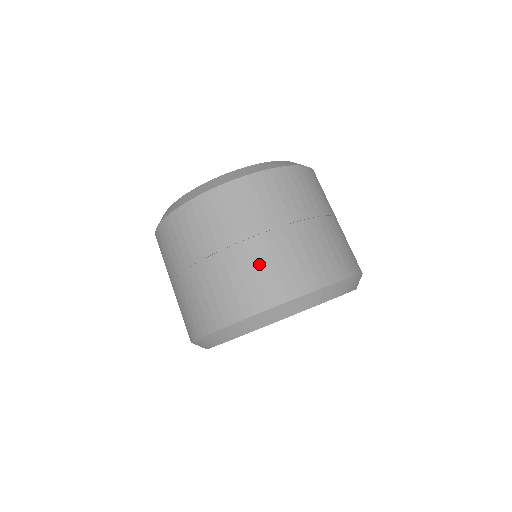
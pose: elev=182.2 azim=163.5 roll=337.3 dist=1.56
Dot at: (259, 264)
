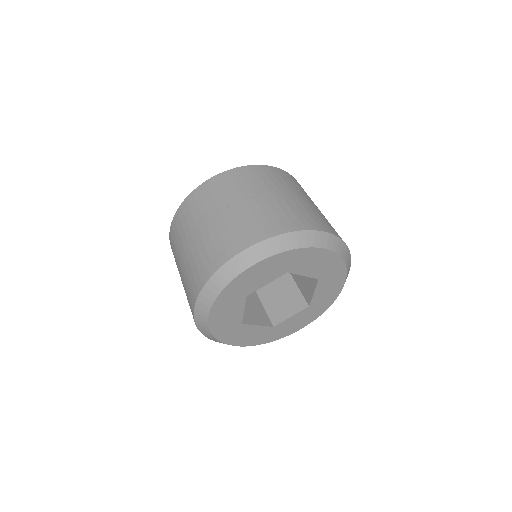
Dot at: (251, 214)
